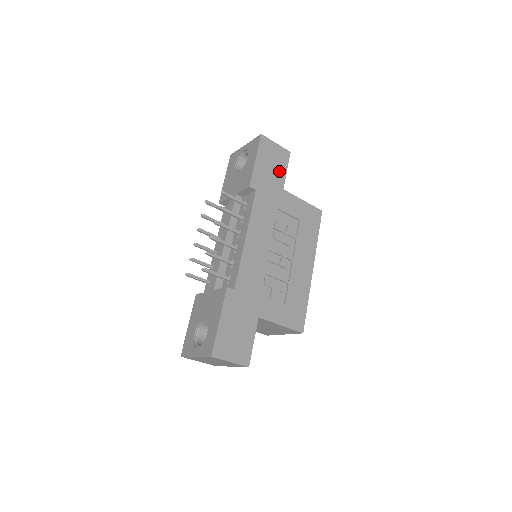
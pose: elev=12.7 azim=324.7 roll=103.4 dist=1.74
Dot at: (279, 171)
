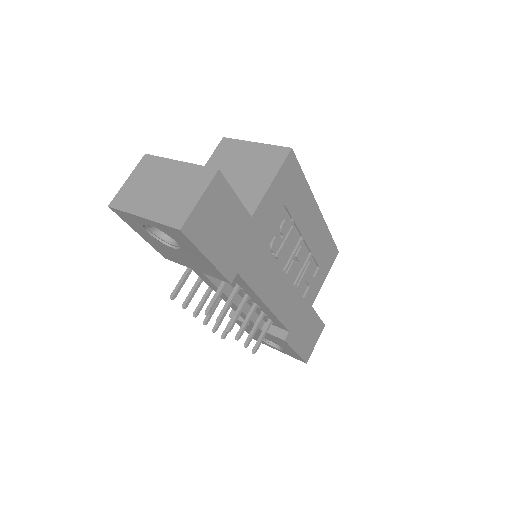
Dot at: (232, 214)
